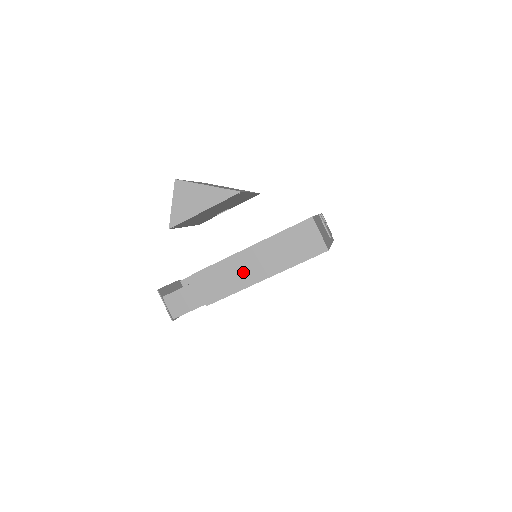
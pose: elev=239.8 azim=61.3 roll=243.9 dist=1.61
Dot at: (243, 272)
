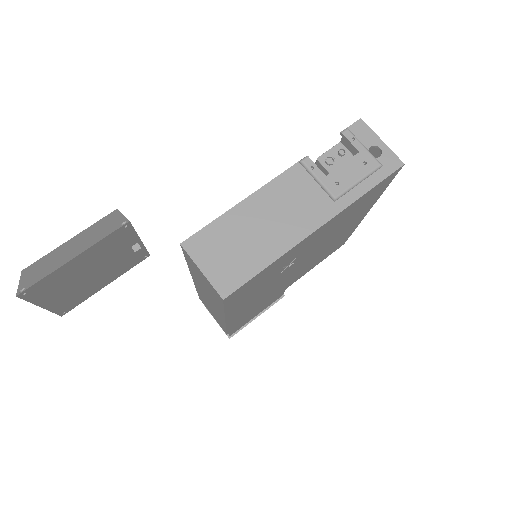
Dot at: (211, 307)
